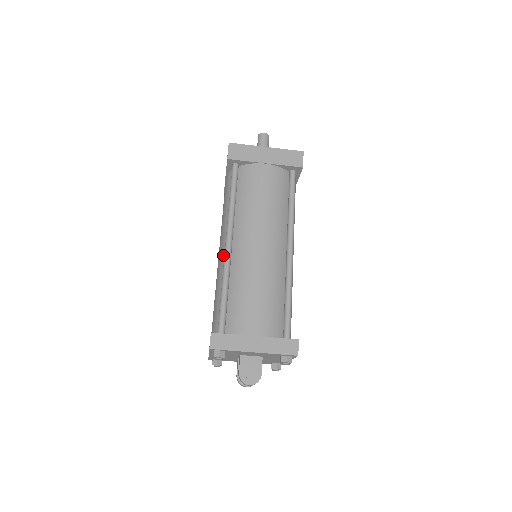
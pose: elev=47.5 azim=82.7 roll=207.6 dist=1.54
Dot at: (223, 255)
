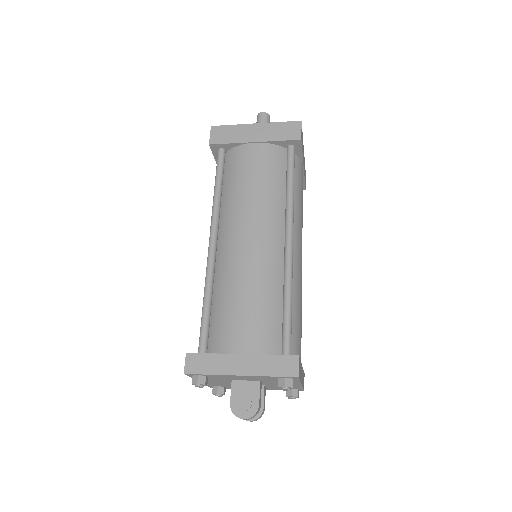
Dot at: occluded
